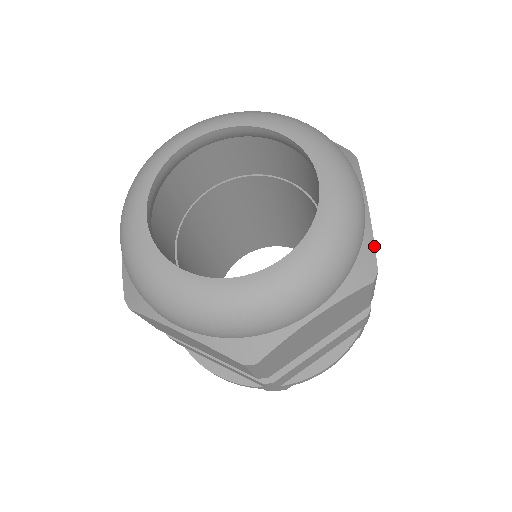
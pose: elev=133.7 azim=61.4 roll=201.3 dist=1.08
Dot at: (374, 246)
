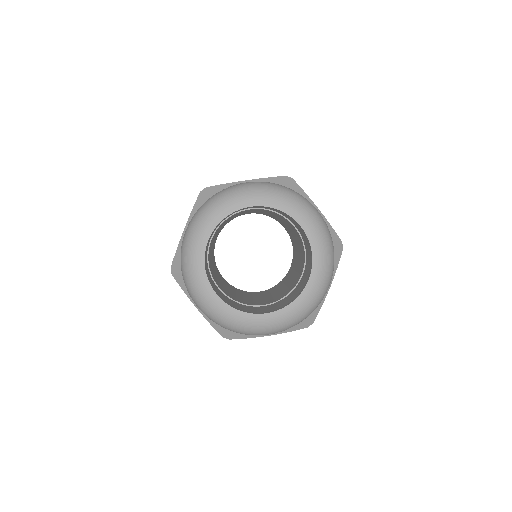
Dot at: (335, 232)
